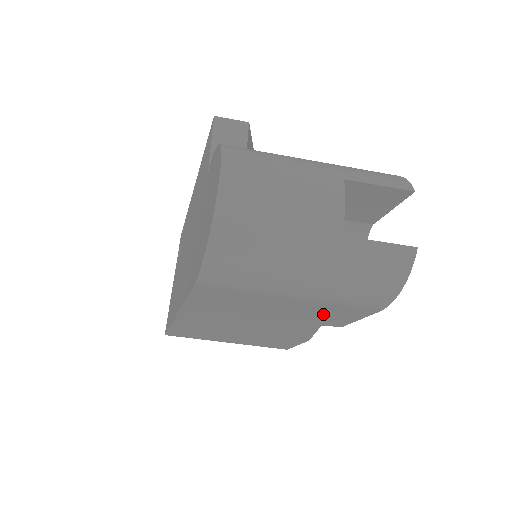
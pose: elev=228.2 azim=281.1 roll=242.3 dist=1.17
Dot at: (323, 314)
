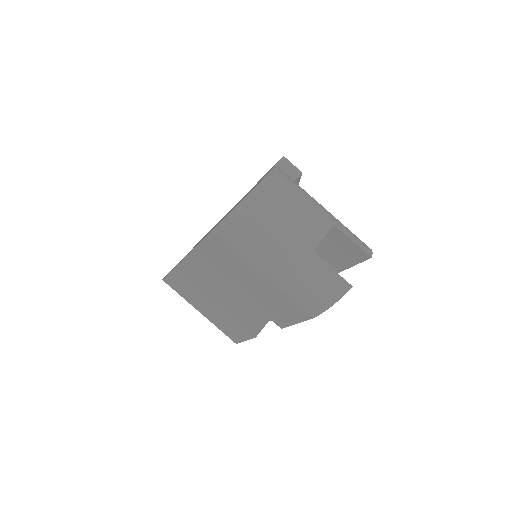
Dot at: (275, 305)
